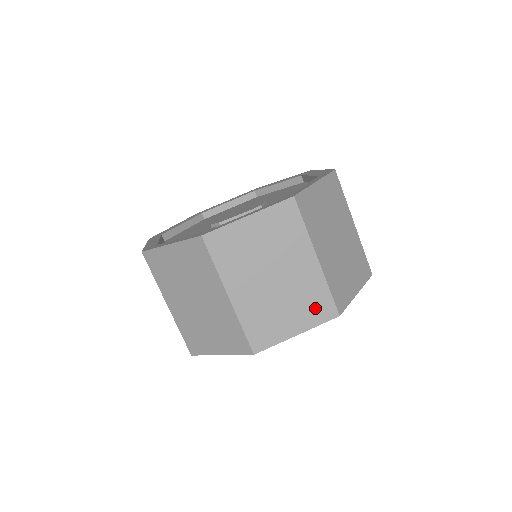
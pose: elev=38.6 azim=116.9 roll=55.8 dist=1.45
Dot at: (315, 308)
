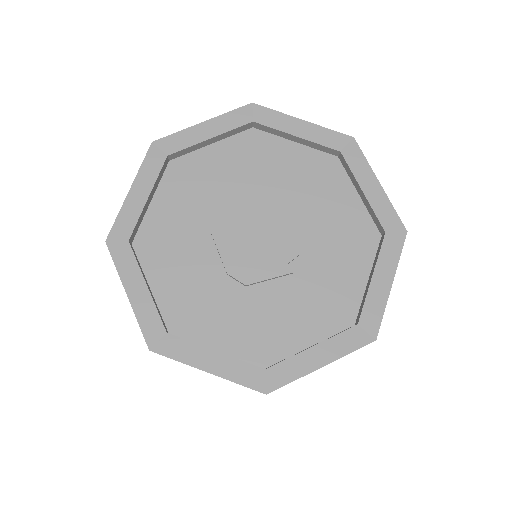
Dot at: occluded
